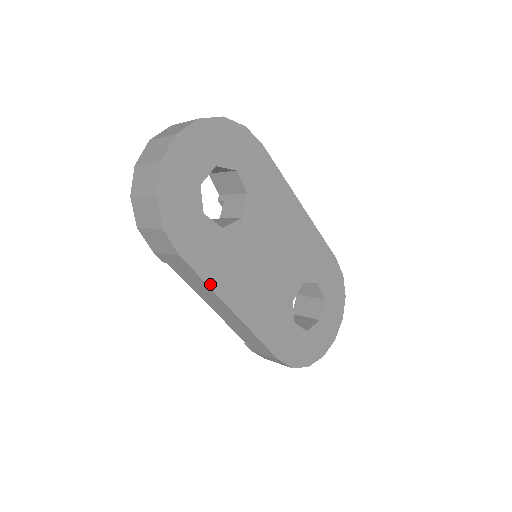
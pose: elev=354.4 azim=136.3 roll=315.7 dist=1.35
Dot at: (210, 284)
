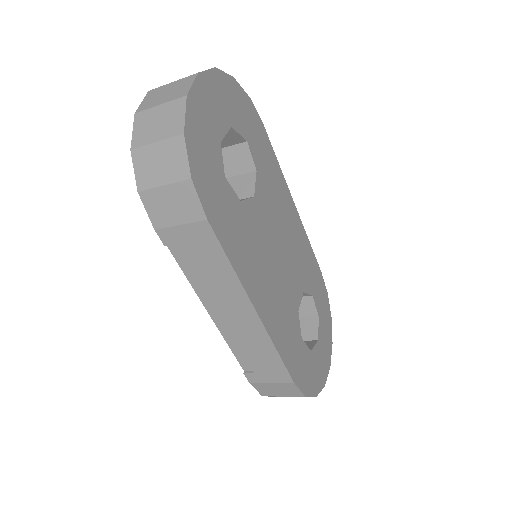
Dot at: (235, 267)
